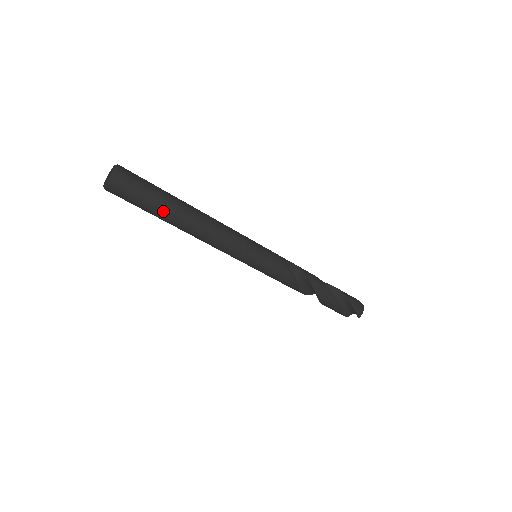
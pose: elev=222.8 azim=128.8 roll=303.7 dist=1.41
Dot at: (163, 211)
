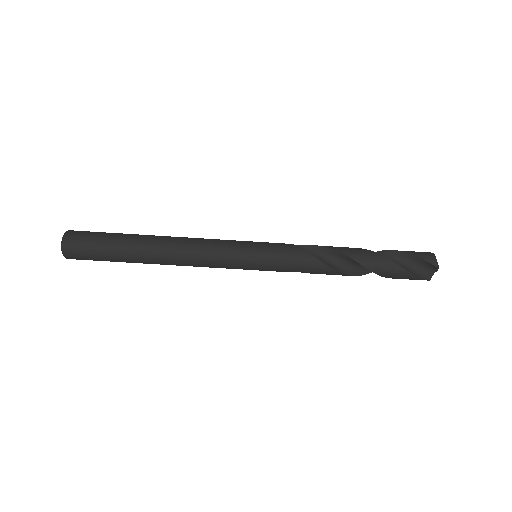
Dot at: (125, 245)
